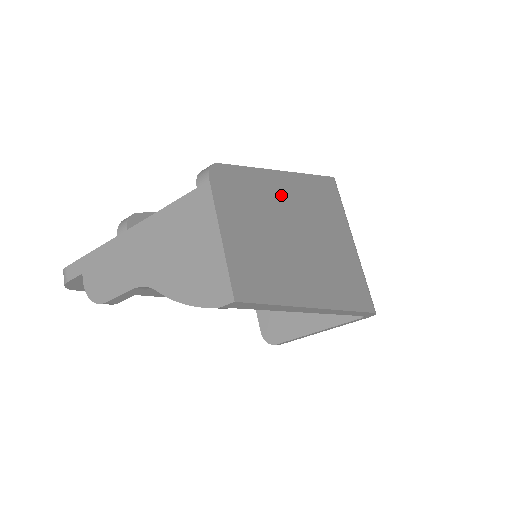
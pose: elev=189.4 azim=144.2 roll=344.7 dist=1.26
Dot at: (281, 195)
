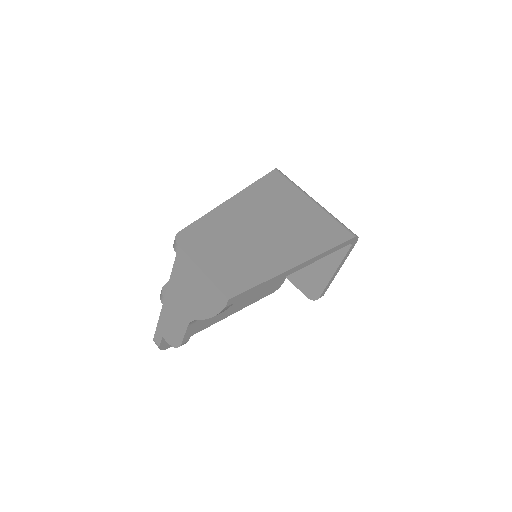
Dot at: (234, 216)
